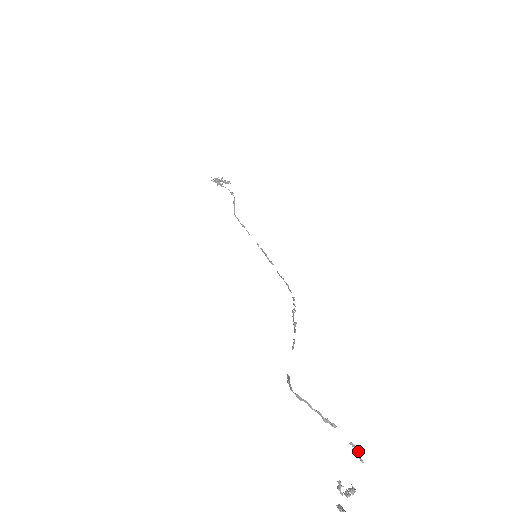
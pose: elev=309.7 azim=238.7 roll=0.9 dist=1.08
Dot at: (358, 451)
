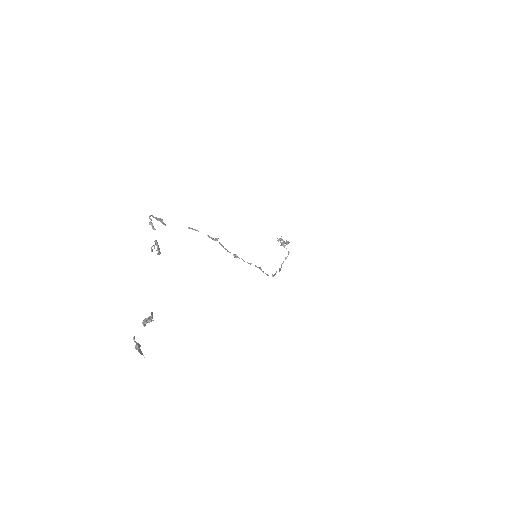
Dot at: (158, 252)
